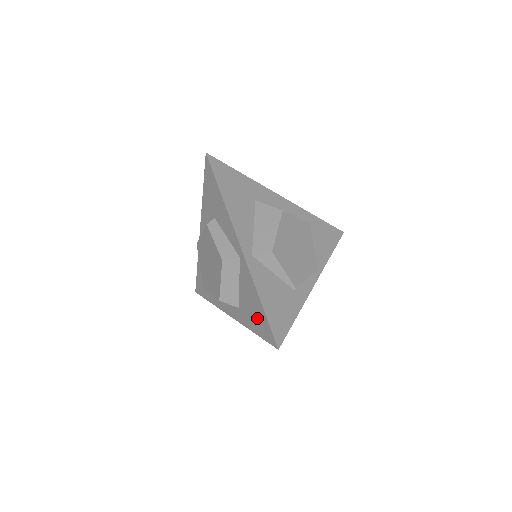
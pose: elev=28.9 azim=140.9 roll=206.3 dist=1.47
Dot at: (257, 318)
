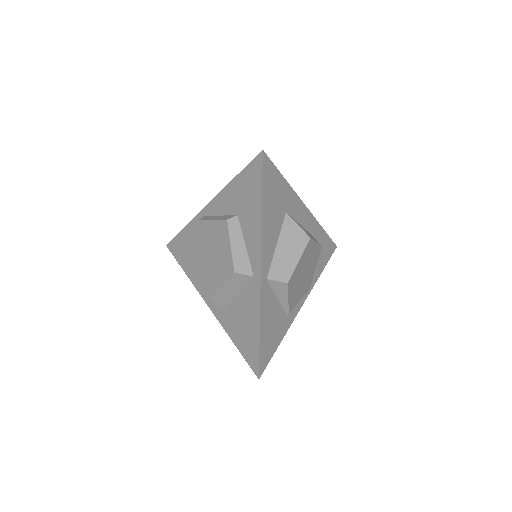
Dot at: (246, 337)
